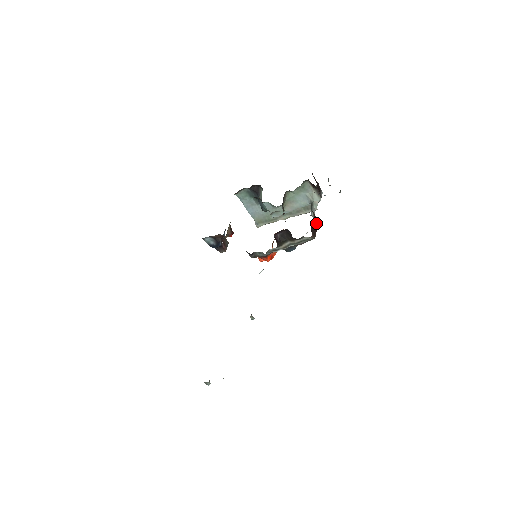
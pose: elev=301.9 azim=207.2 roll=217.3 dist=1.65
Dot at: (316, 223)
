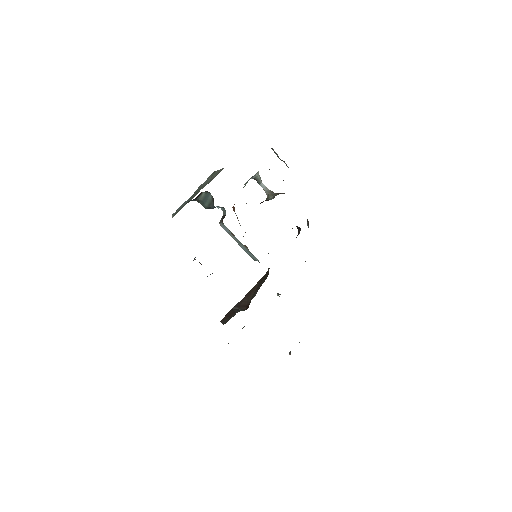
Dot at: occluded
